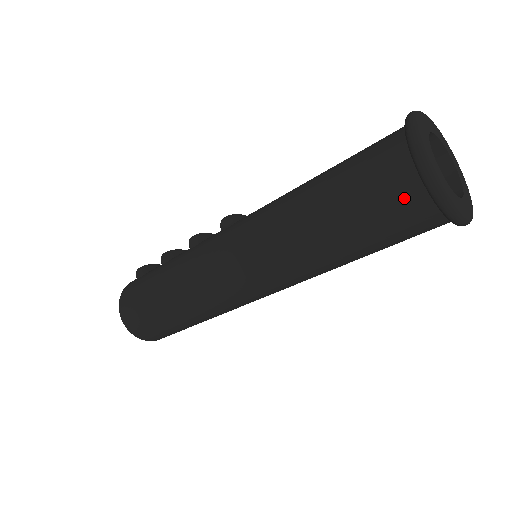
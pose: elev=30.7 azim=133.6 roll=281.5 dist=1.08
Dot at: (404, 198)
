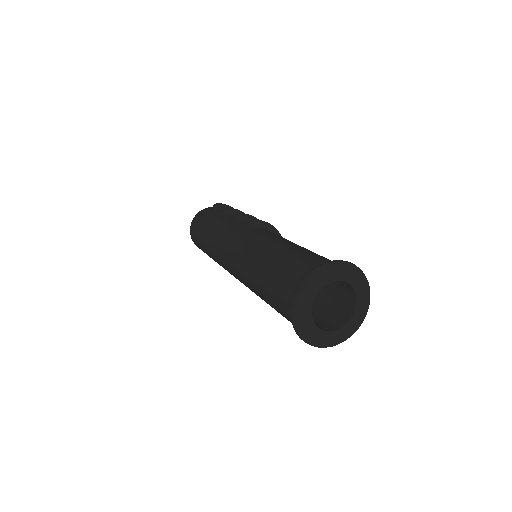
Dot at: (287, 305)
